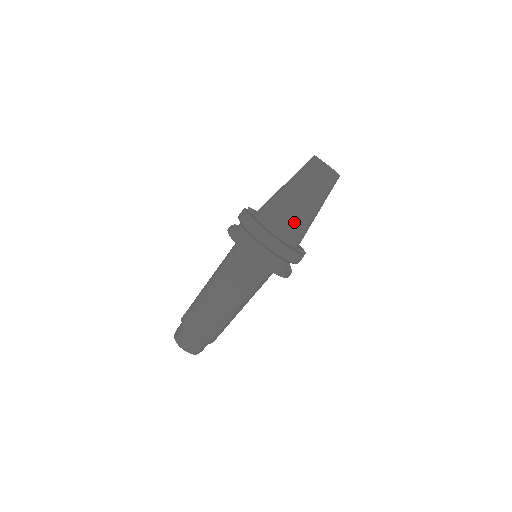
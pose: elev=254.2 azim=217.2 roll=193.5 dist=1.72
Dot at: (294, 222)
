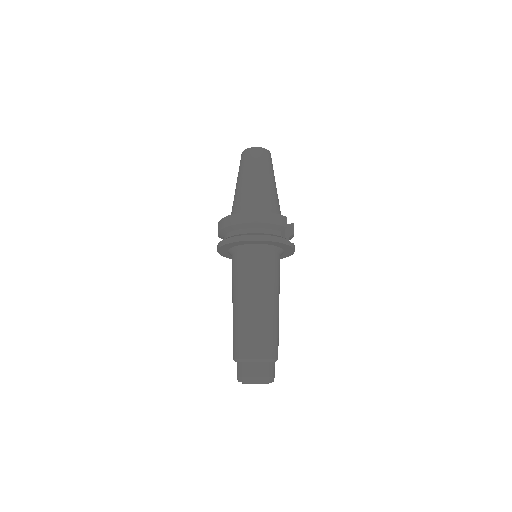
Dot at: (256, 197)
